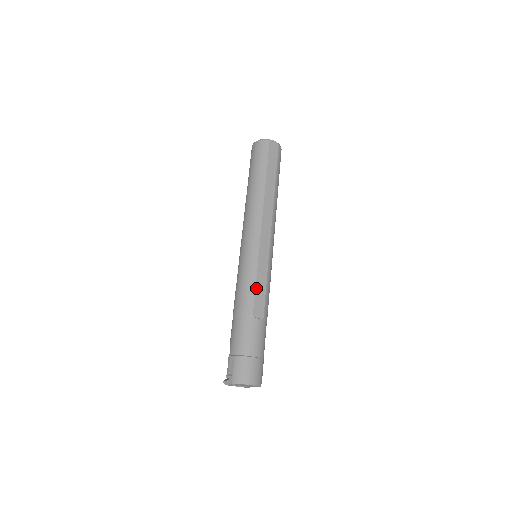
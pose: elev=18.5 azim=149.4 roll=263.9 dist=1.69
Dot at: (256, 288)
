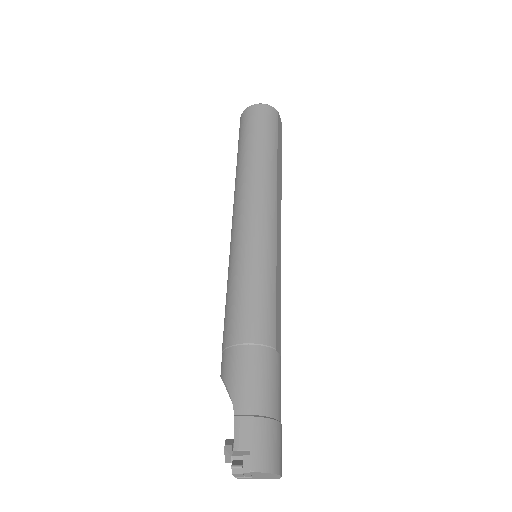
Dot at: (276, 304)
